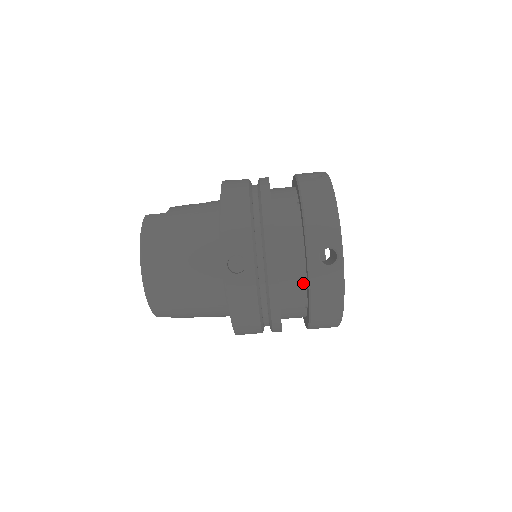
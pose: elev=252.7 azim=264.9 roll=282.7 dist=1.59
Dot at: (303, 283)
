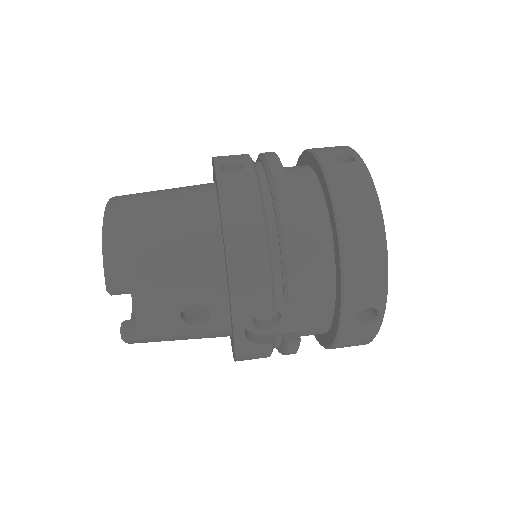
Dot at: (319, 197)
